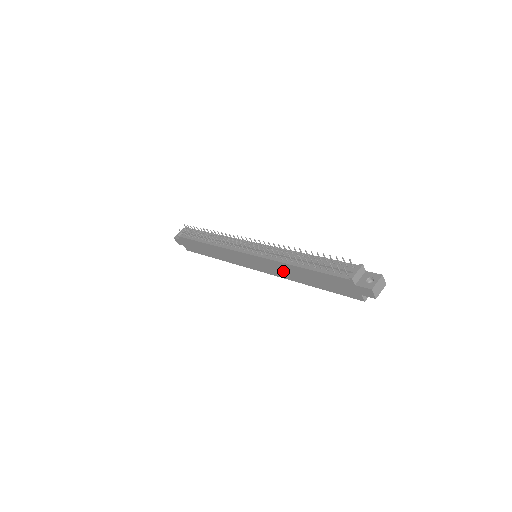
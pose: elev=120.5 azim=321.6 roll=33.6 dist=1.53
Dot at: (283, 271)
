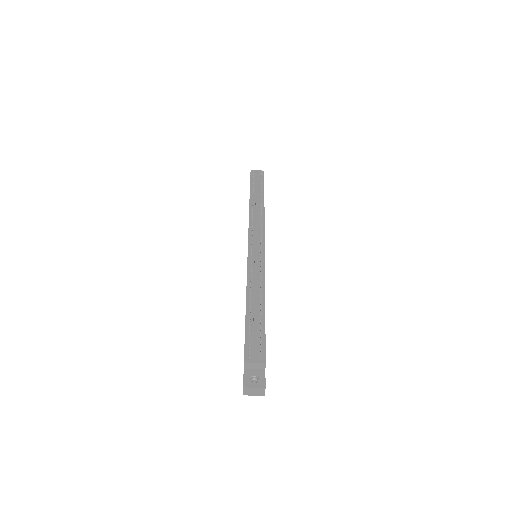
Dot at: occluded
